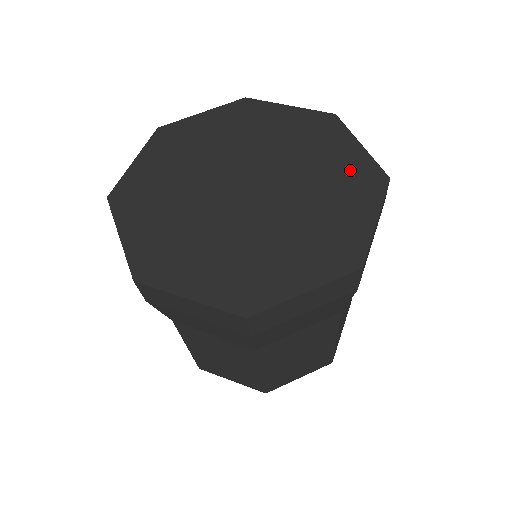
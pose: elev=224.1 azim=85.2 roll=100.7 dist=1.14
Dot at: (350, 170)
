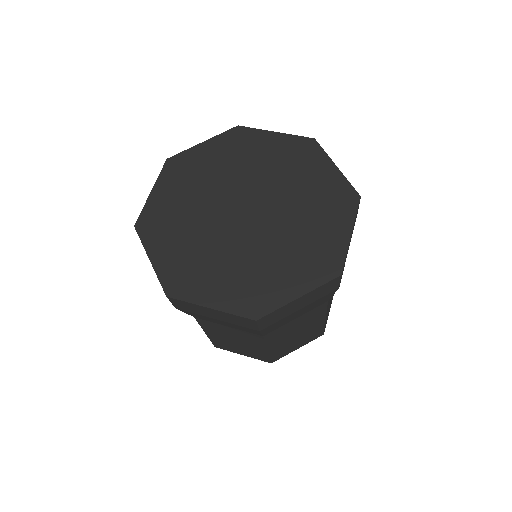
Dot at: (329, 191)
